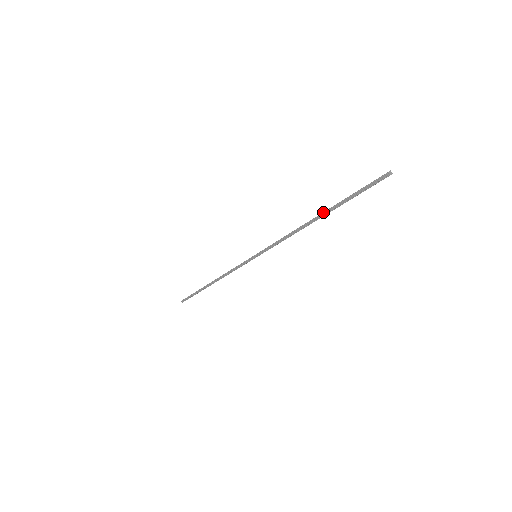
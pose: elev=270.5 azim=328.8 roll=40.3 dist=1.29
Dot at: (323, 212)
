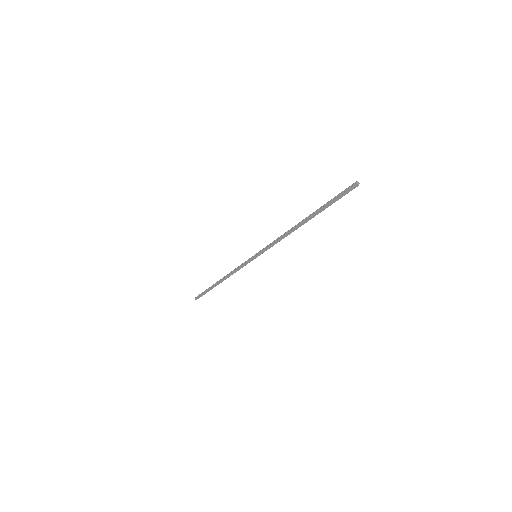
Dot at: (309, 215)
